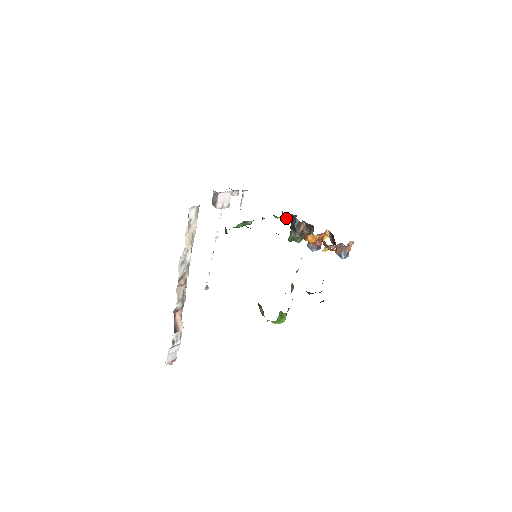
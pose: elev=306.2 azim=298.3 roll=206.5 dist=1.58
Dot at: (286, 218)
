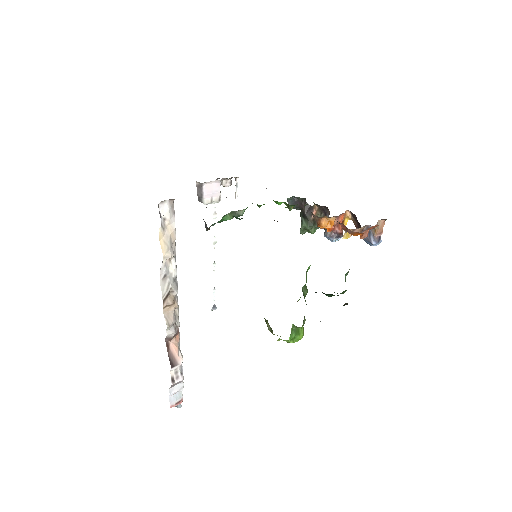
Dot at: (292, 203)
